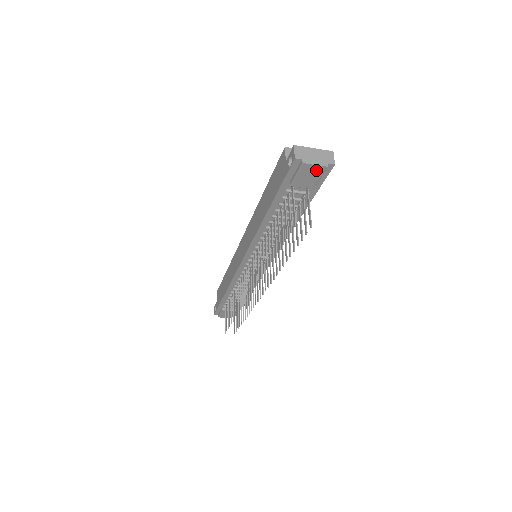
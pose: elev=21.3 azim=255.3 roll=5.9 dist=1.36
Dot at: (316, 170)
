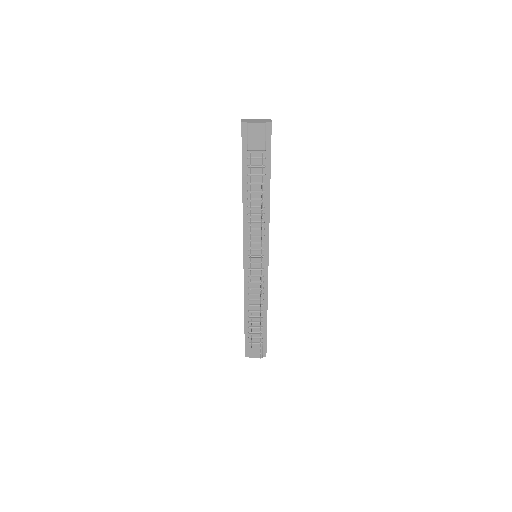
Dot at: (259, 129)
